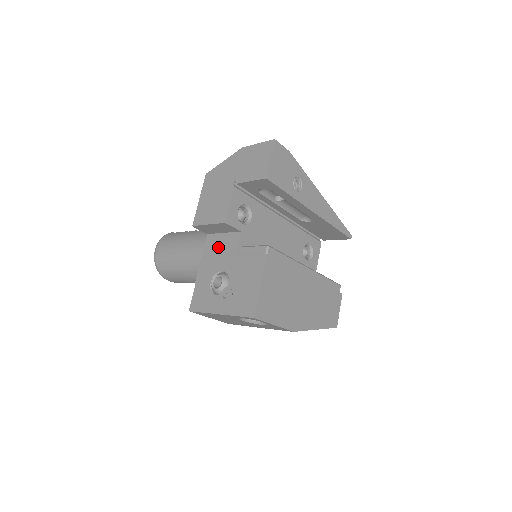
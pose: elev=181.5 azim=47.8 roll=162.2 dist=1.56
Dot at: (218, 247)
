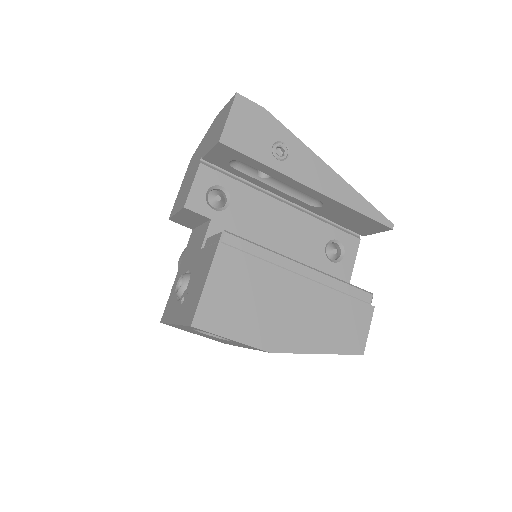
Dot at: (194, 242)
